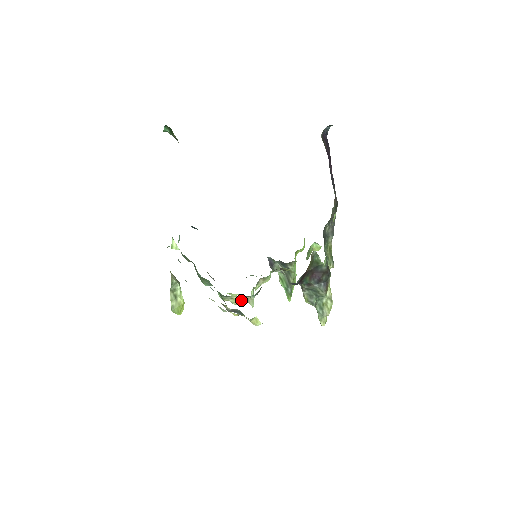
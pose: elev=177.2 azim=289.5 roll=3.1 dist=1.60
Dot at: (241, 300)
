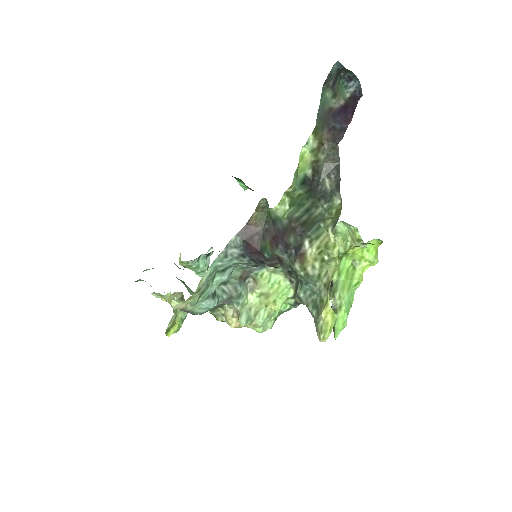
Dot at: (231, 315)
